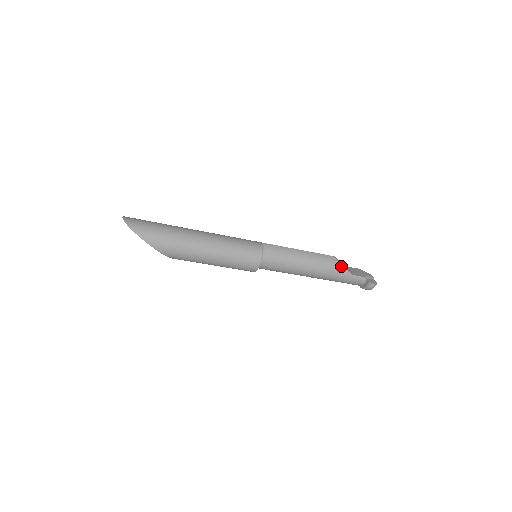
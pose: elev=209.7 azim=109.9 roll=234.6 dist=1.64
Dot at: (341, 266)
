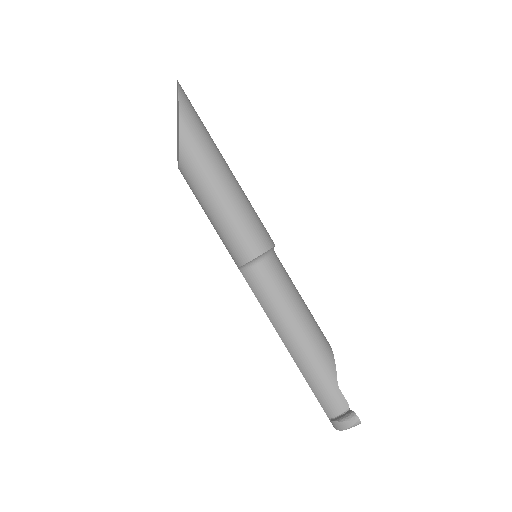
Dot at: (333, 361)
